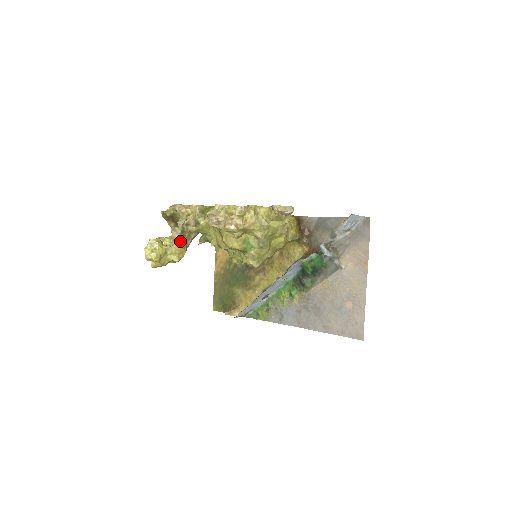
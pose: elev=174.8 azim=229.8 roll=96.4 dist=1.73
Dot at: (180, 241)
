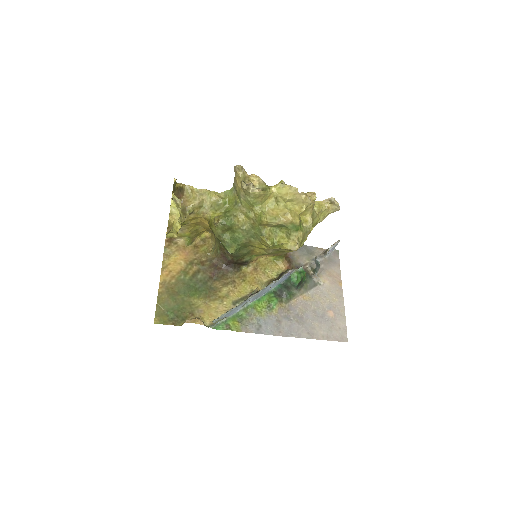
Dot at: occluded
